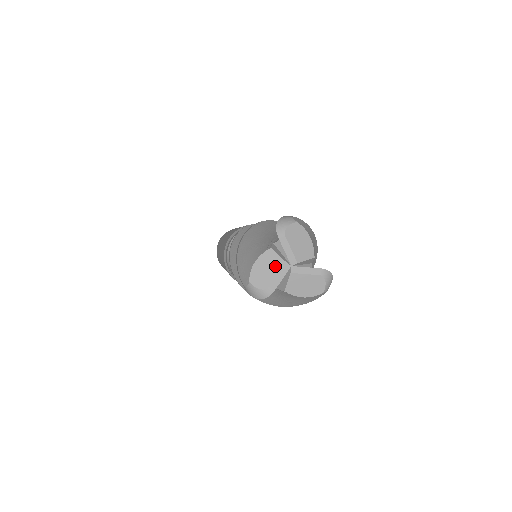
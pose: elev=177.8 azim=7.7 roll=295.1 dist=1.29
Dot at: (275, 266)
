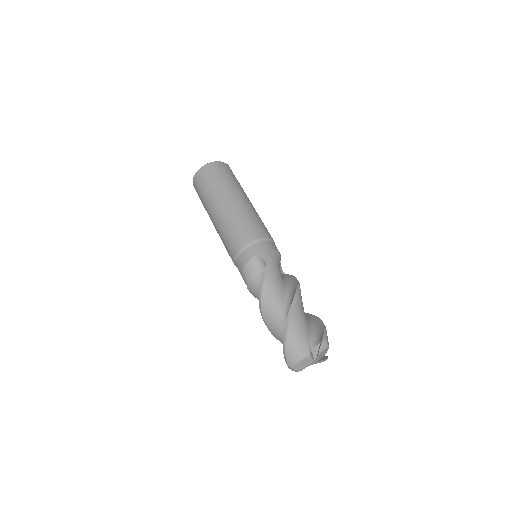
Dot at: (308, 363)
